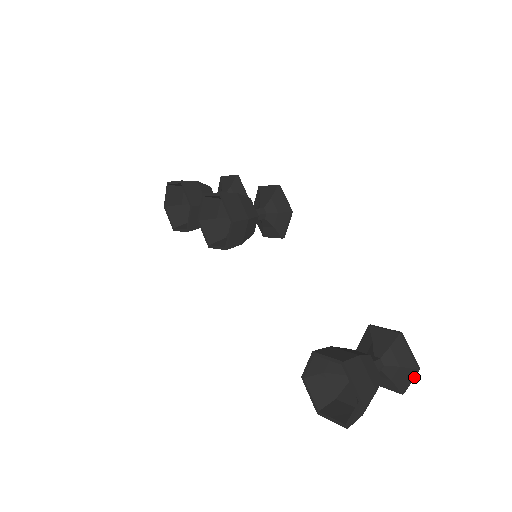
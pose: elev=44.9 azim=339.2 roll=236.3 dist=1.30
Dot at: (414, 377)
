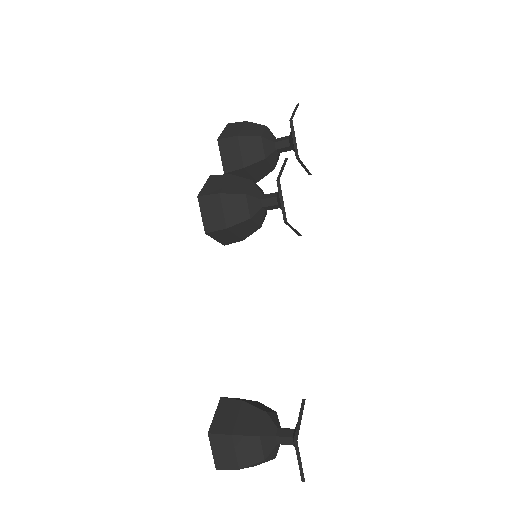
Dot at: occluded
